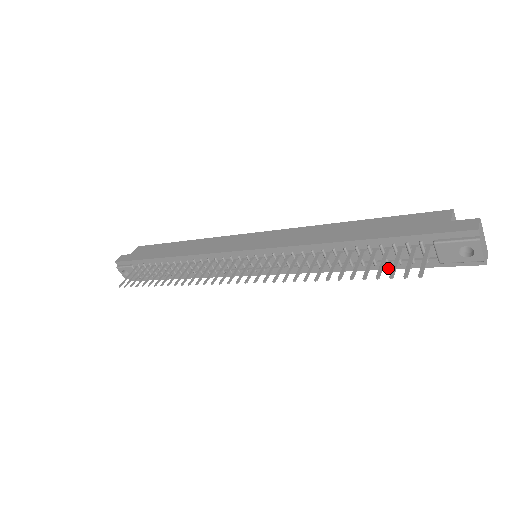
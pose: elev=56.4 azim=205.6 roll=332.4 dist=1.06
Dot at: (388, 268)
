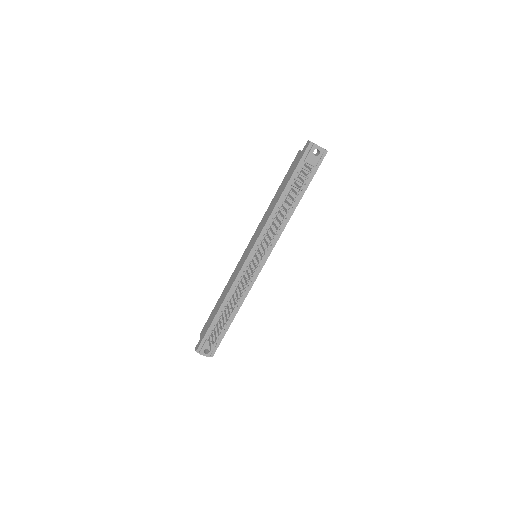
Dot at: (304, 192)
